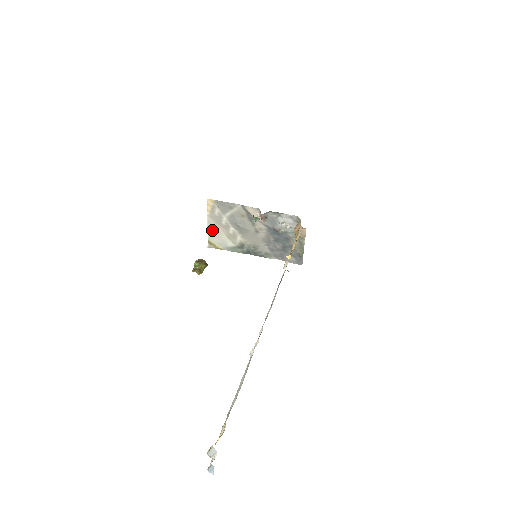
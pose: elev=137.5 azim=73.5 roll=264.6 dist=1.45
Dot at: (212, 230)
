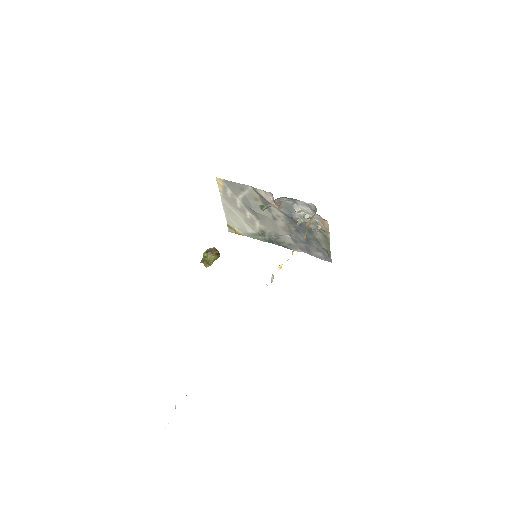
Dot at: (229, 213)
